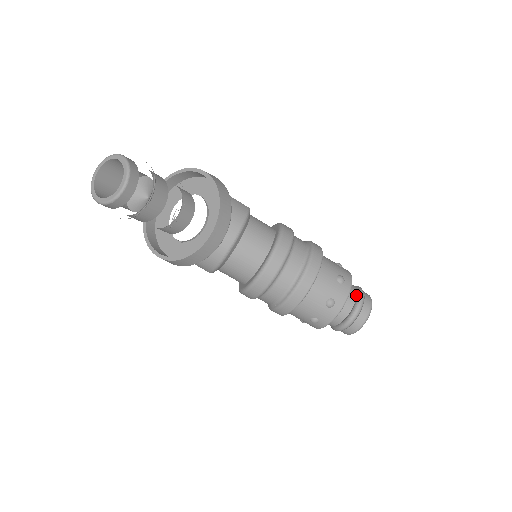
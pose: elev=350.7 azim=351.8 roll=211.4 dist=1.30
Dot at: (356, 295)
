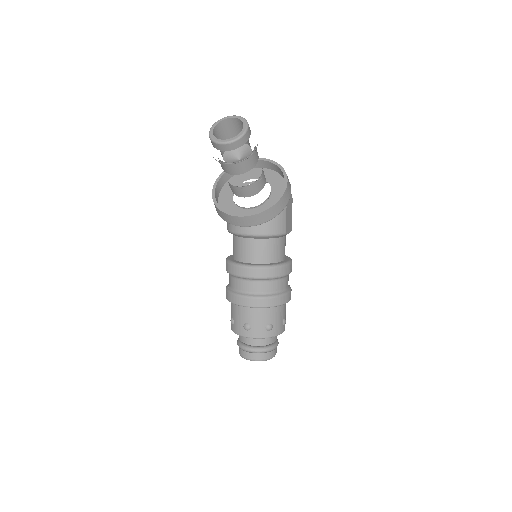
Dot at: (268, 345)
